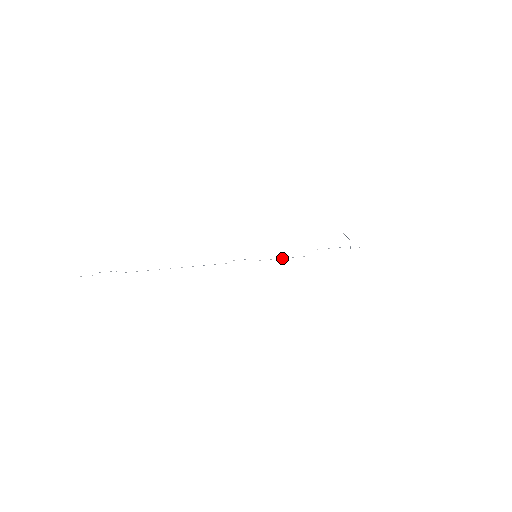
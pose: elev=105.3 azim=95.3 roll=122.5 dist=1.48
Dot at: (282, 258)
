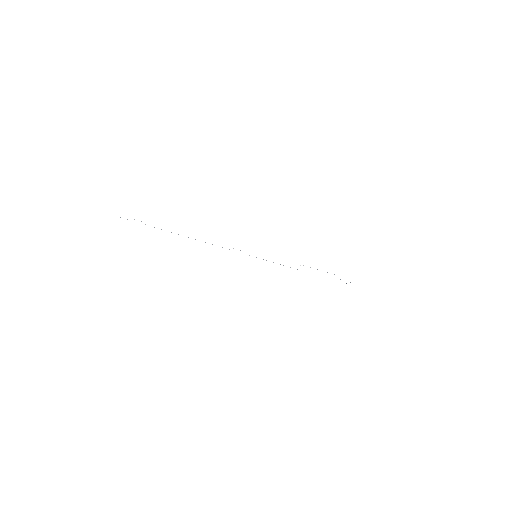
Dot at: occluded
